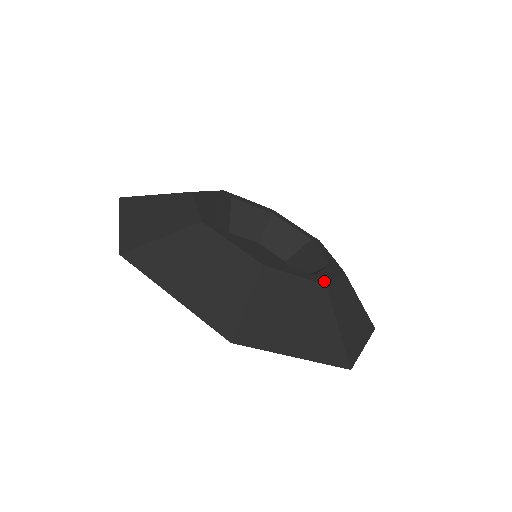
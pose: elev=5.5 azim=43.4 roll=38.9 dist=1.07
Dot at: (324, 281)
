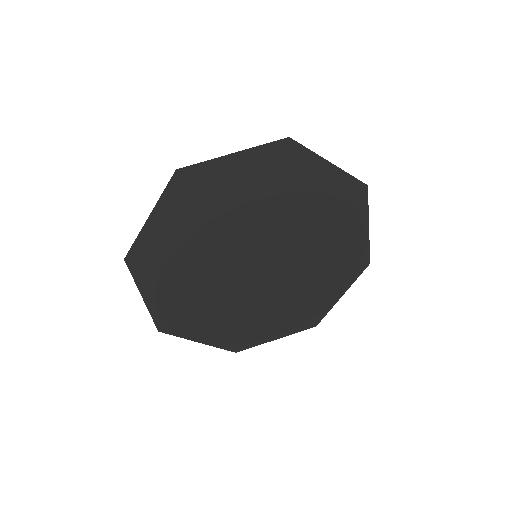
Dot at: occluded
